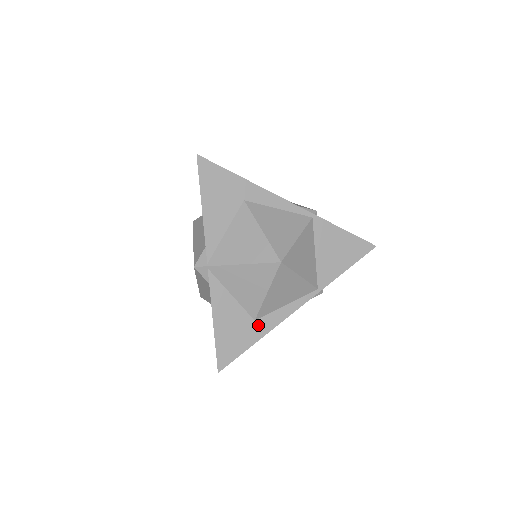
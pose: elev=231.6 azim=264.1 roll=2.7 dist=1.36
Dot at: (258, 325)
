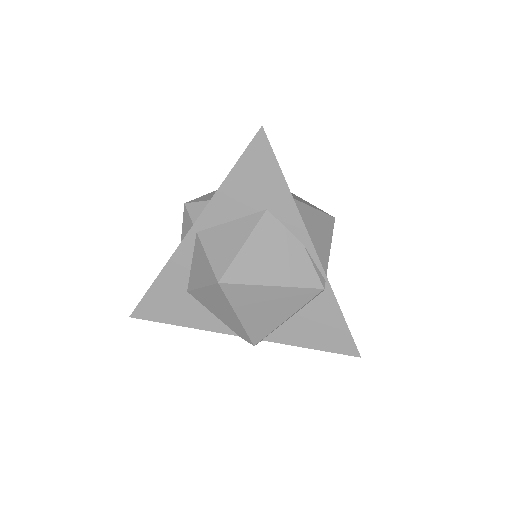
Dot at: occluded
